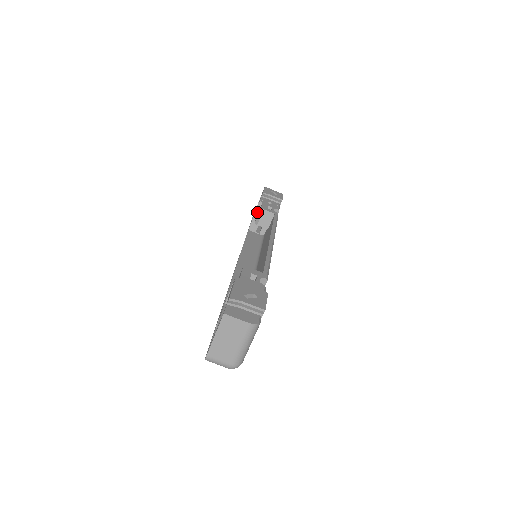
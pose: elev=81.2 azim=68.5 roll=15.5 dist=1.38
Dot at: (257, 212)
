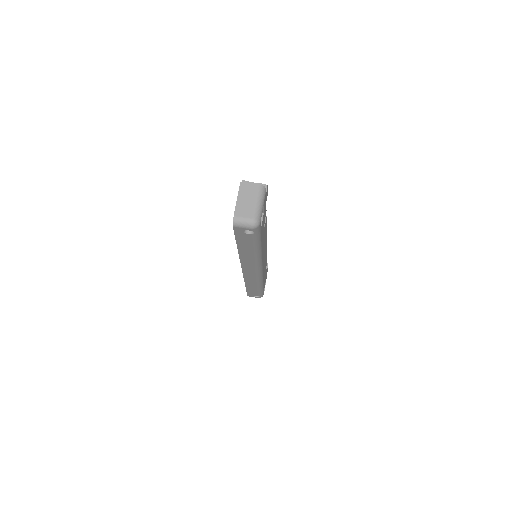
Dot at: occluded
